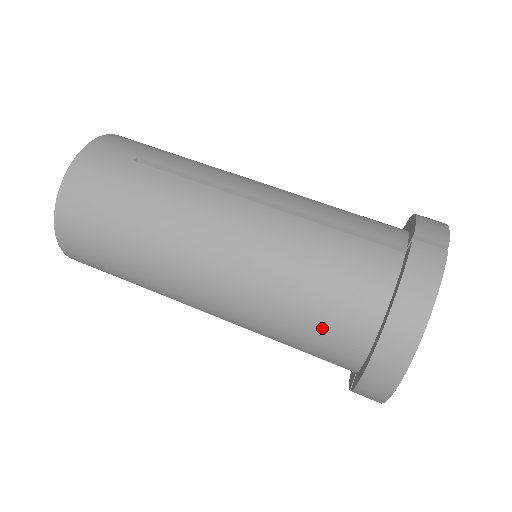
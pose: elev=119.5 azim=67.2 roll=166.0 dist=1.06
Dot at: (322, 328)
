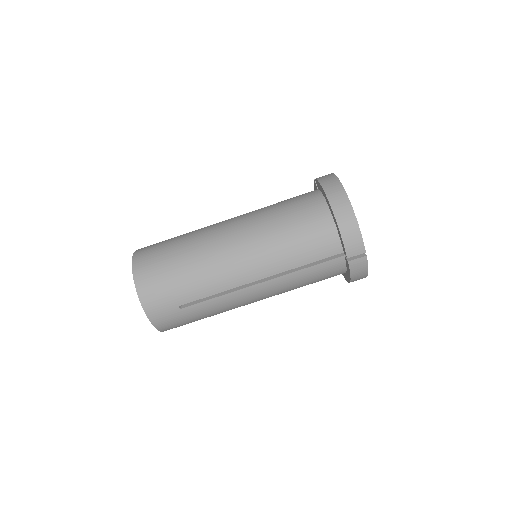
Dot at: occluded
